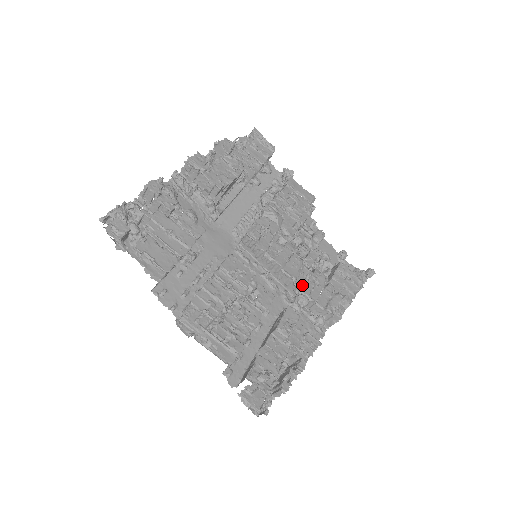
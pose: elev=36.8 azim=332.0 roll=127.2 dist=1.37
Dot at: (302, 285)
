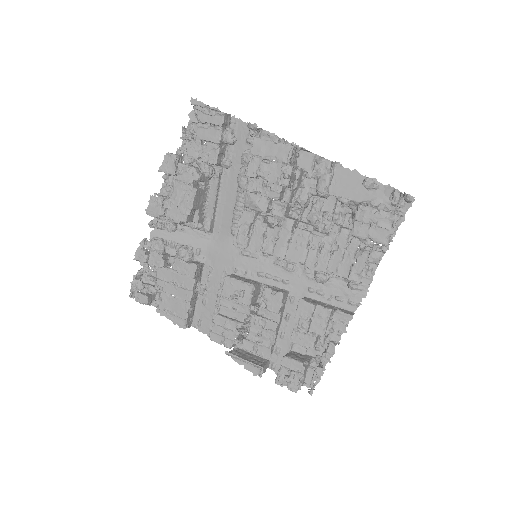
Dot at: (315, 262)
